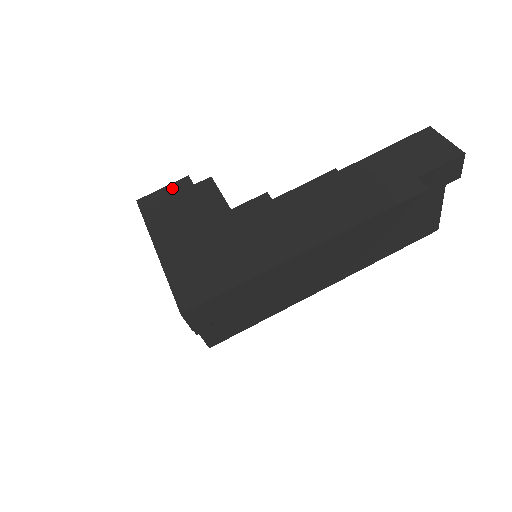
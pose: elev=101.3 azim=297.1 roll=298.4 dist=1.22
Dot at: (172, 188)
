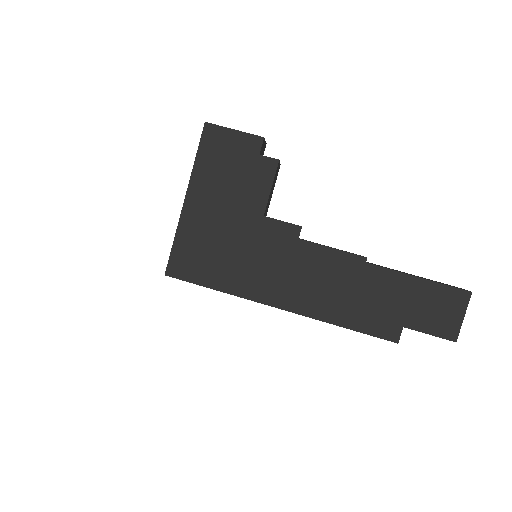
Dot at: (241, 139)
